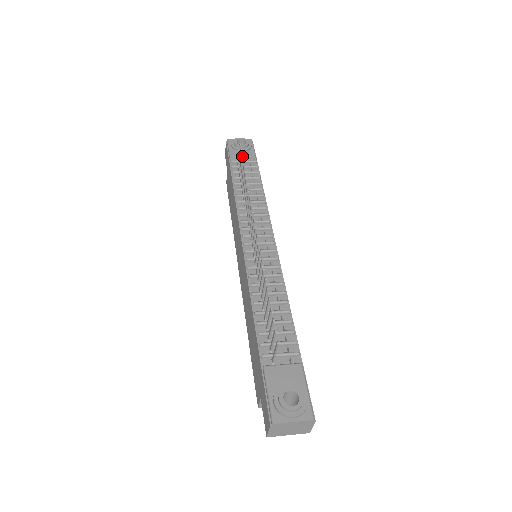
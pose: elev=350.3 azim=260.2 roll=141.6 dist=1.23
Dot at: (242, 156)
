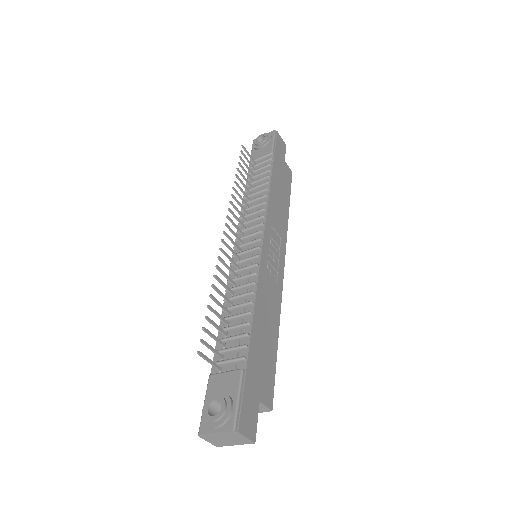
Dot at: (240, 158)
